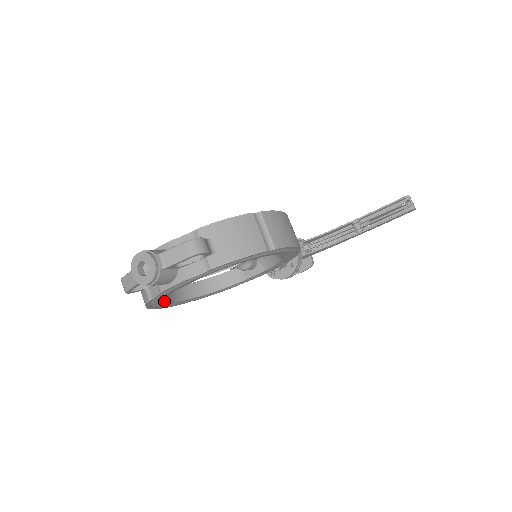
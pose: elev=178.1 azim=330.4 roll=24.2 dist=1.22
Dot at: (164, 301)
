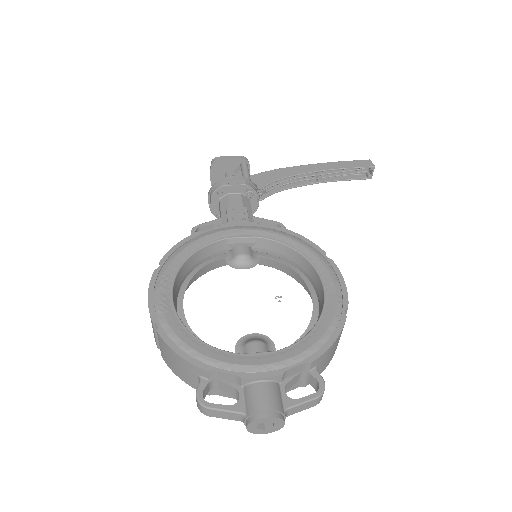
Dot at: occluded
